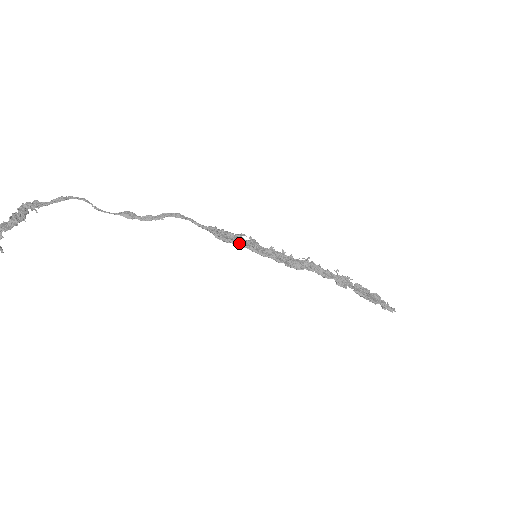
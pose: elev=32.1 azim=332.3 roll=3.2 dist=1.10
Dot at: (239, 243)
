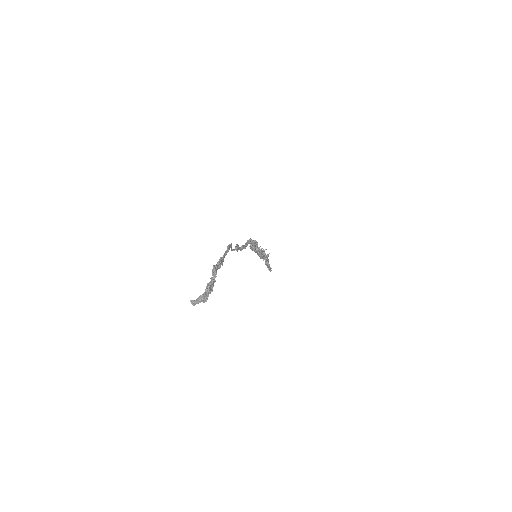
Dot at: occluded
